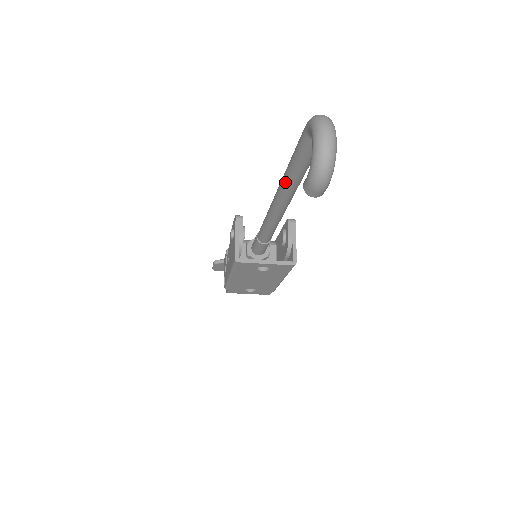
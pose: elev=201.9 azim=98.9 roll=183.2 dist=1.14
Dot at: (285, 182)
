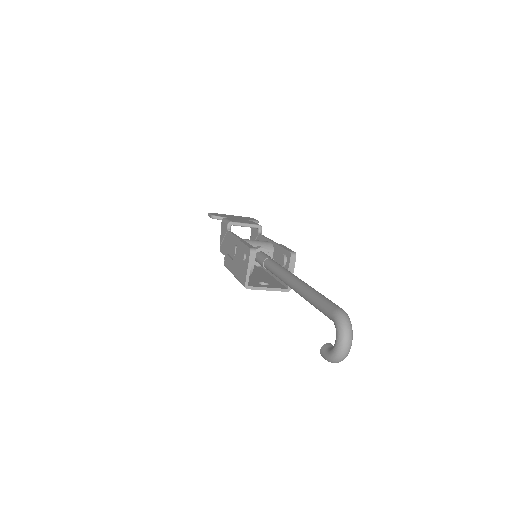
Dot at: (304, 297)
